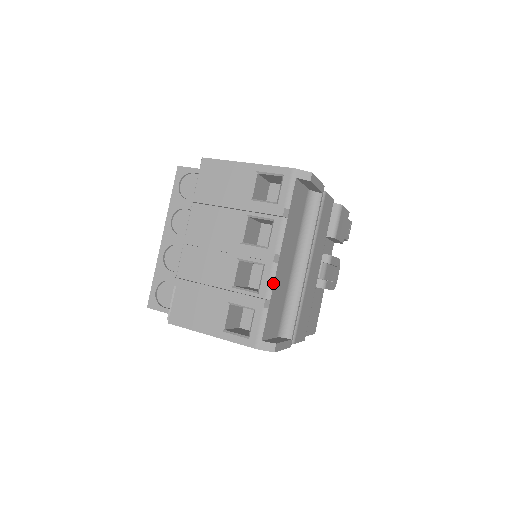
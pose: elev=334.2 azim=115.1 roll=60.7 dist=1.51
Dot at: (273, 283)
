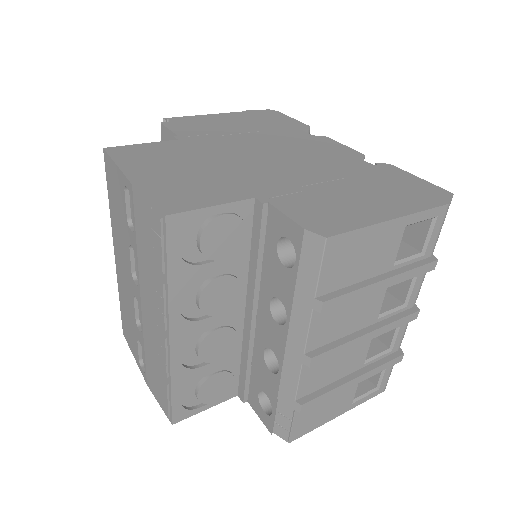
Dot at: occluded
